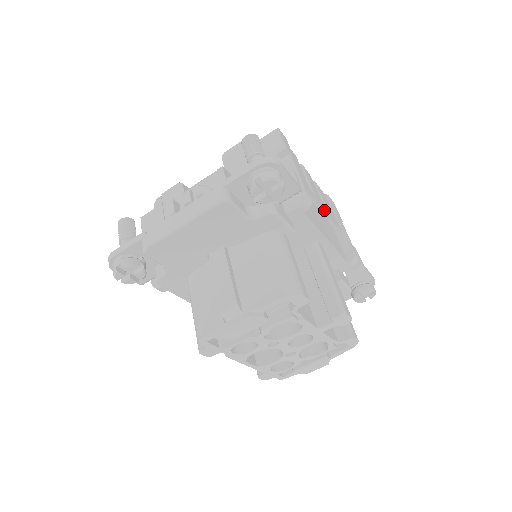
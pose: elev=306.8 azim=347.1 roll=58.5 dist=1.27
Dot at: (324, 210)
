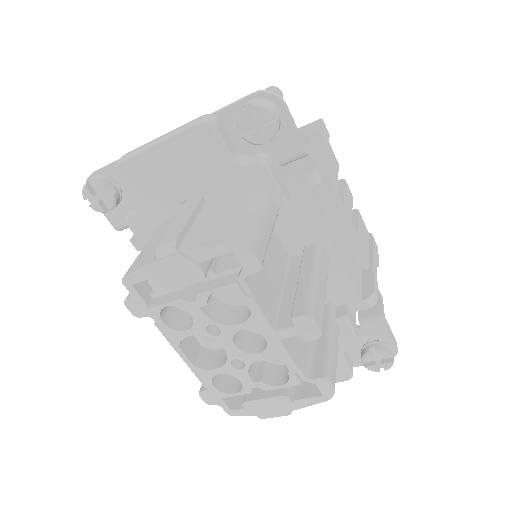
Dot at: (348, 223)
